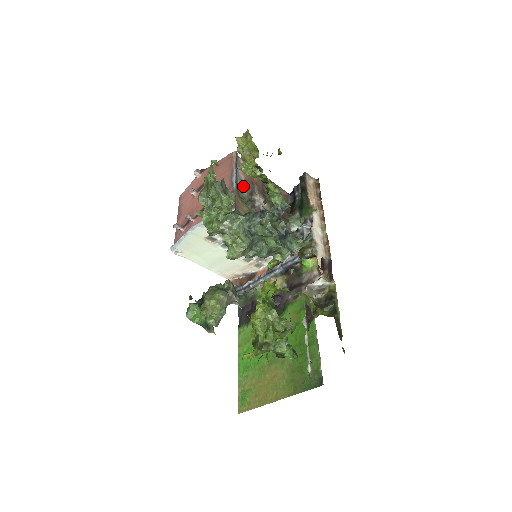
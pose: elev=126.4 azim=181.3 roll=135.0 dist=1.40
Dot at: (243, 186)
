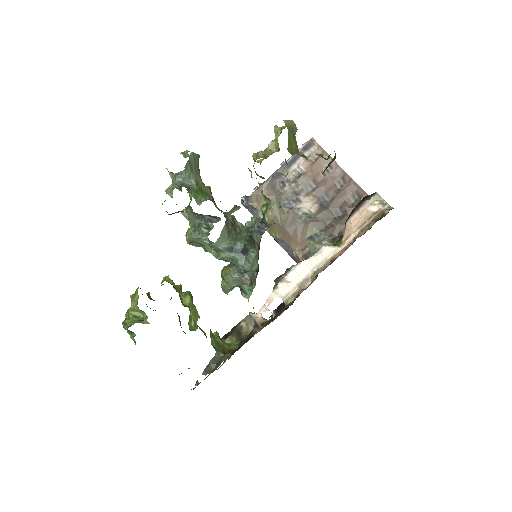
Dot at: (292, 180)
